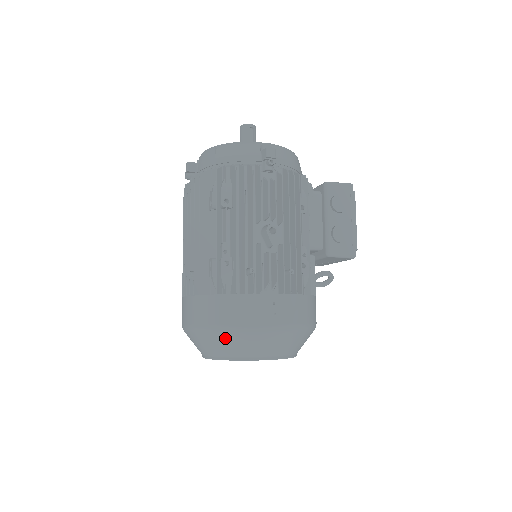
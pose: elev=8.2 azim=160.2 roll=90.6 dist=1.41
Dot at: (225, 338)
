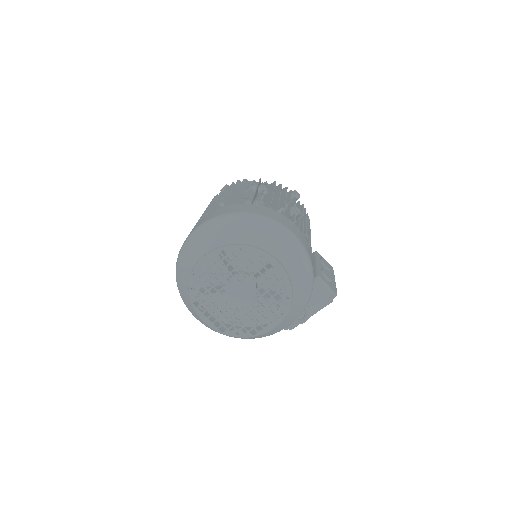
Dot at: (252, 223)
